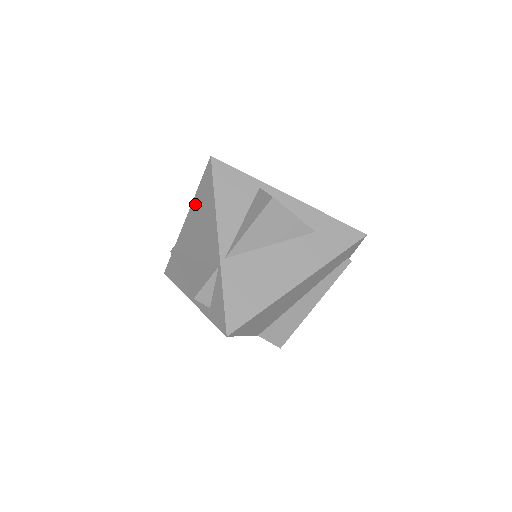
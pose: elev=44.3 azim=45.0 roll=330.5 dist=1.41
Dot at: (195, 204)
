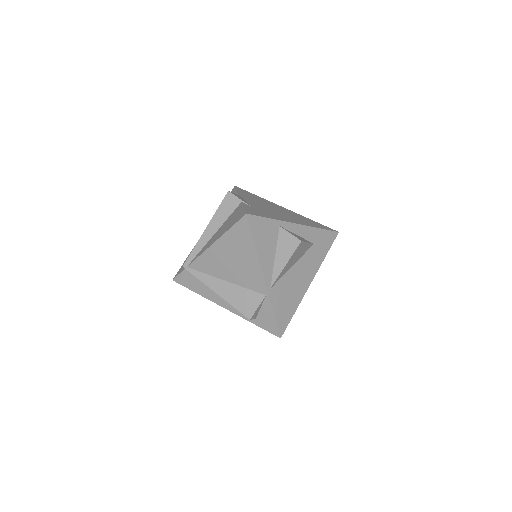
Dot at: (223, 243)
